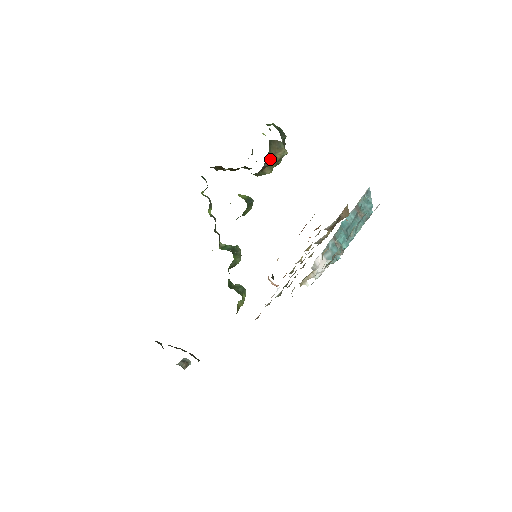
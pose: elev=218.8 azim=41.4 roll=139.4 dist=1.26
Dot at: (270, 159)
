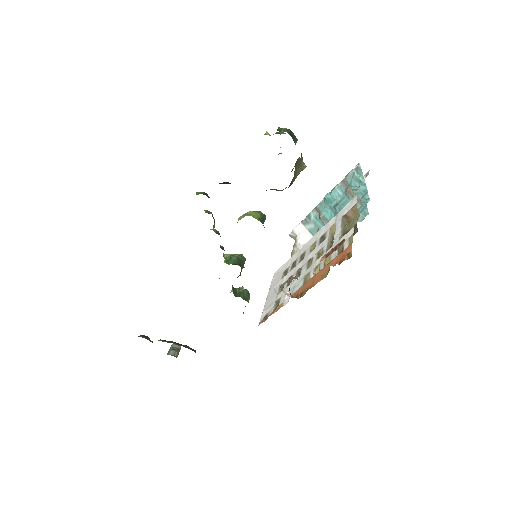
Dot at: (292, 180)
